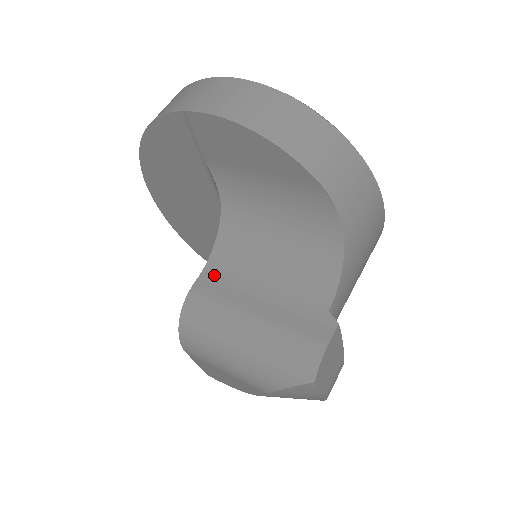
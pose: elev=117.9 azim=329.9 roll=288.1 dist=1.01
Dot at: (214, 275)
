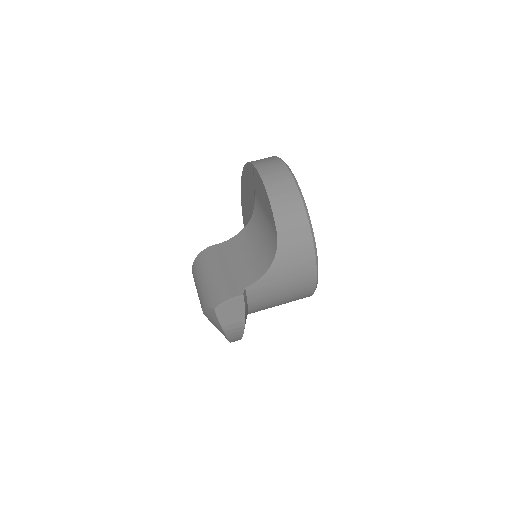
Dot at: (225, 247)
